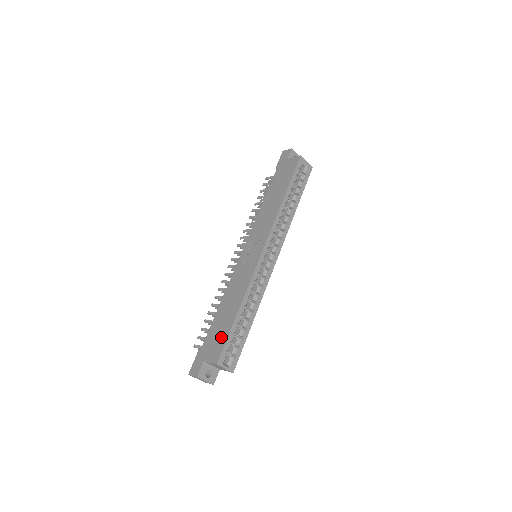
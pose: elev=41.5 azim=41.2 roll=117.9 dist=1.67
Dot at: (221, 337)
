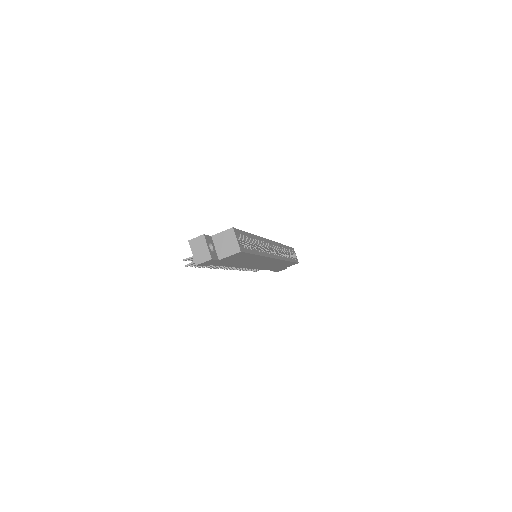
Dot at: occluded
